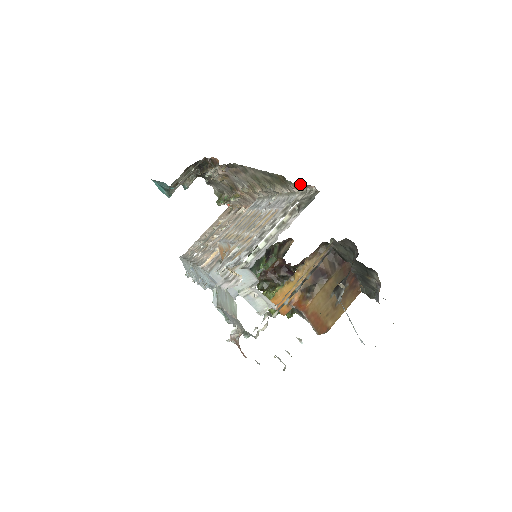
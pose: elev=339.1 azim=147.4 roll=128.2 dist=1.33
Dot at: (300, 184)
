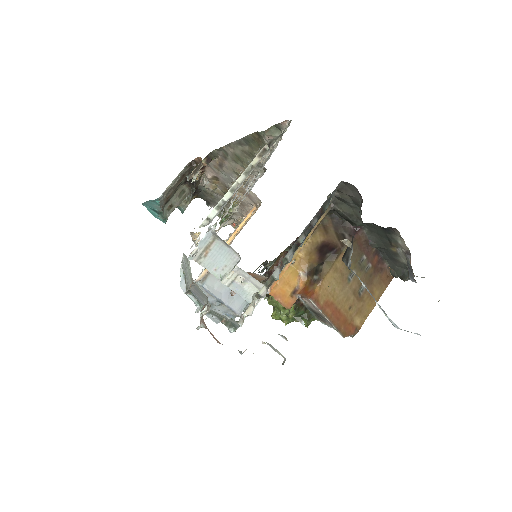
Dot at: (273, 129)
